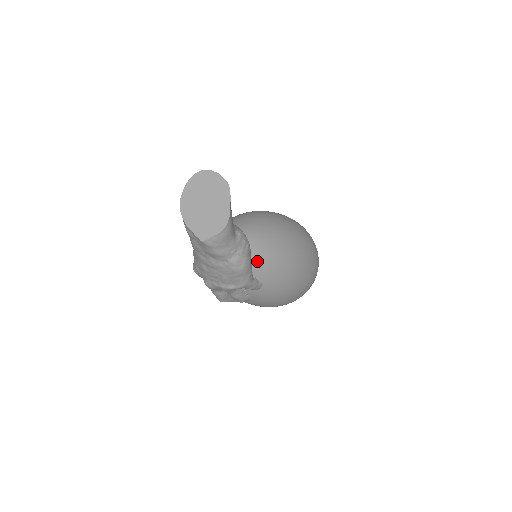
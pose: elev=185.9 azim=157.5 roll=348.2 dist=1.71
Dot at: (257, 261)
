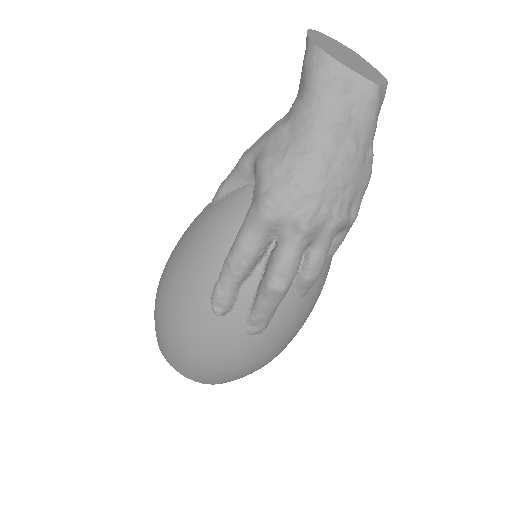
Dot at: occluded
